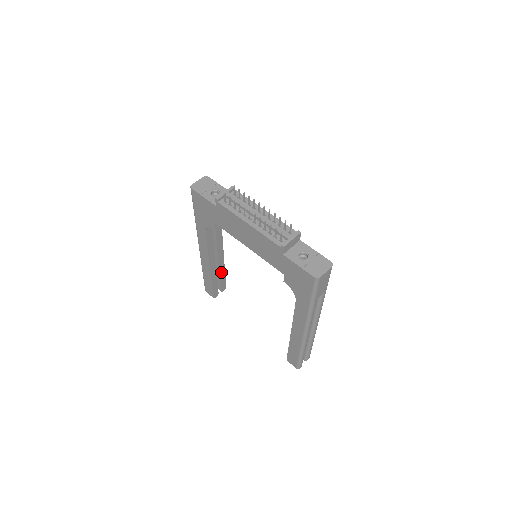
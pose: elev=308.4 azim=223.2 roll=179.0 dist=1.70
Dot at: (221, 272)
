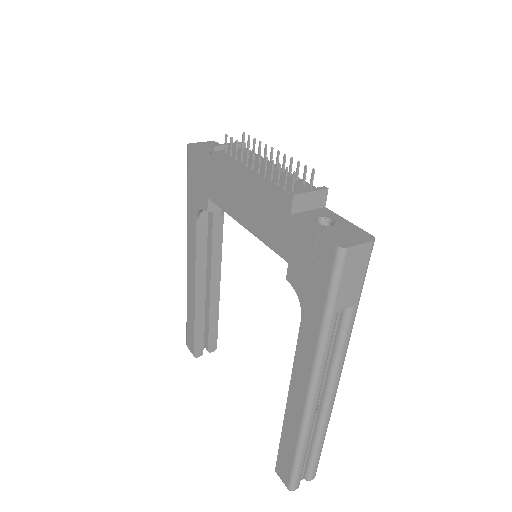
Dot at: (212, 314)
